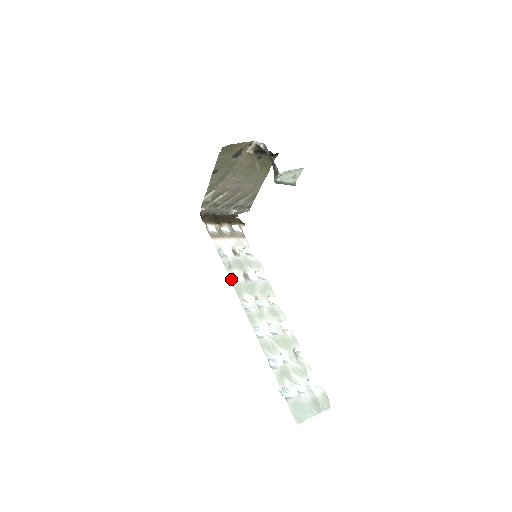
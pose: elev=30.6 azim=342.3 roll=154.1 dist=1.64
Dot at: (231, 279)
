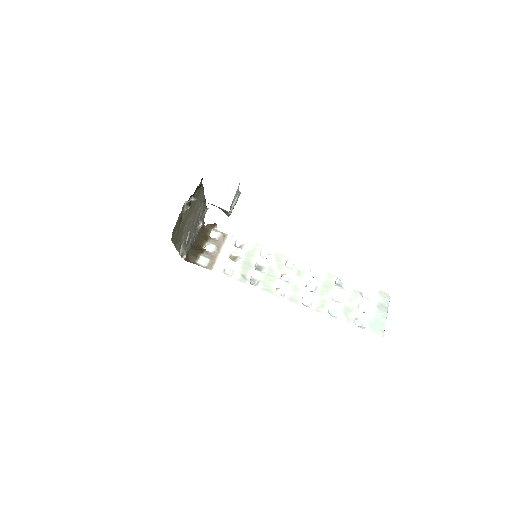
Dot at: (254, 286)
